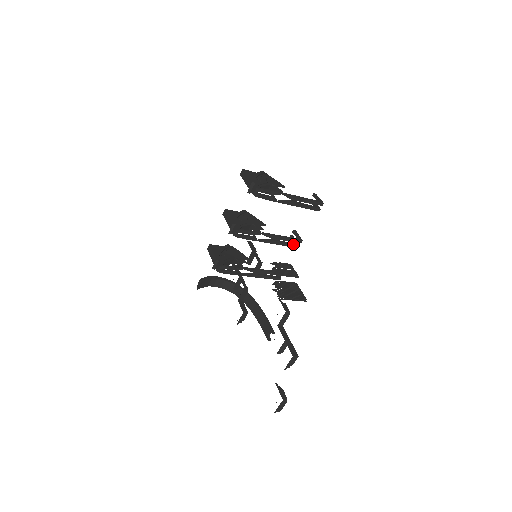
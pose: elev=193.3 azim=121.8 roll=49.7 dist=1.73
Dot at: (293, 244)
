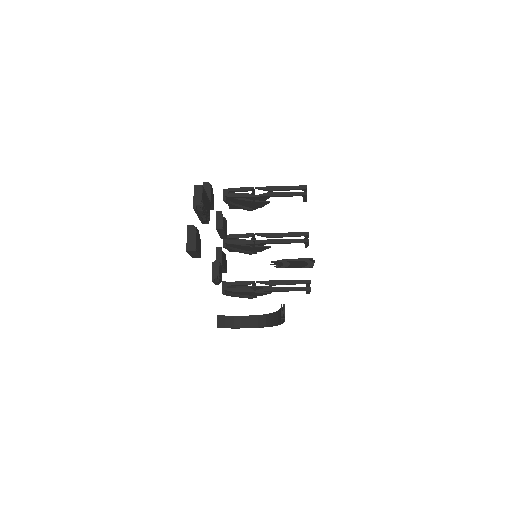
Dot at: (299, 239)
